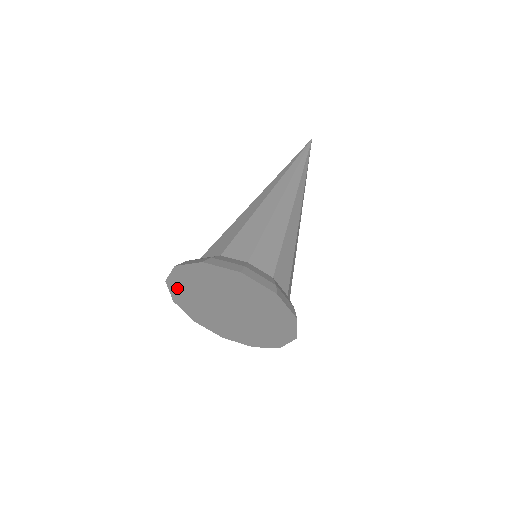
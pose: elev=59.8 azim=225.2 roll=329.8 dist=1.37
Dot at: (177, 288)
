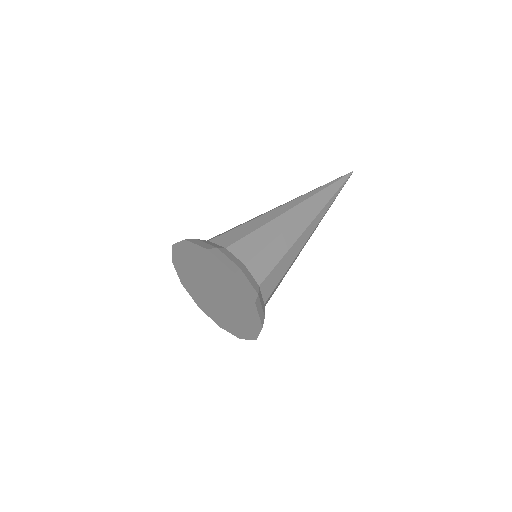
Dot at: (189, 249)
